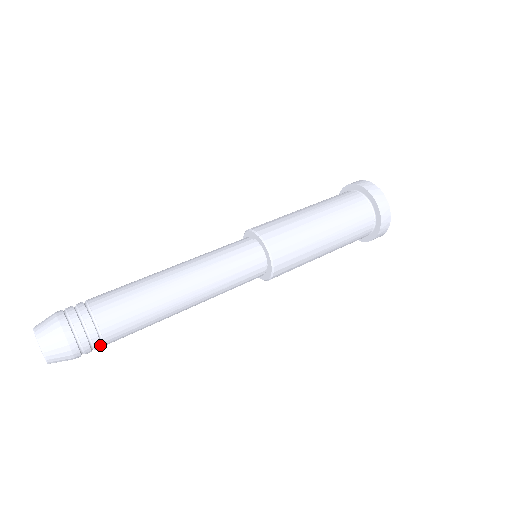
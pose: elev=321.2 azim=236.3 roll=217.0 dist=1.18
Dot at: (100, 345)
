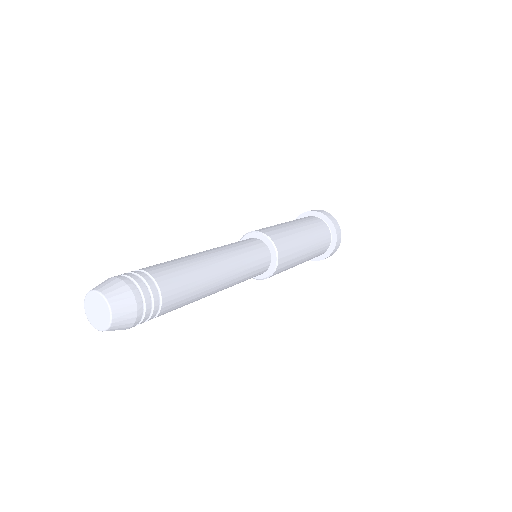
Dot at: (155, 288)
